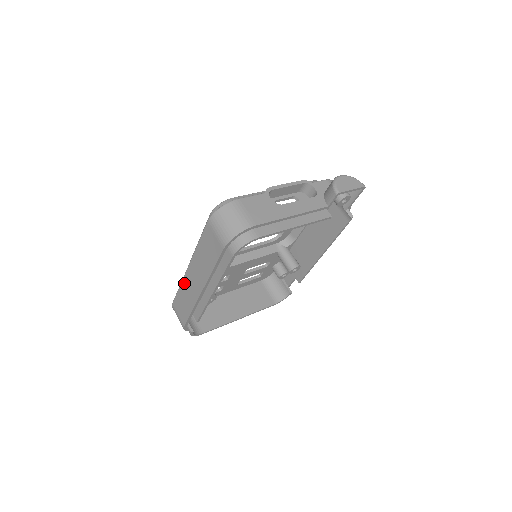
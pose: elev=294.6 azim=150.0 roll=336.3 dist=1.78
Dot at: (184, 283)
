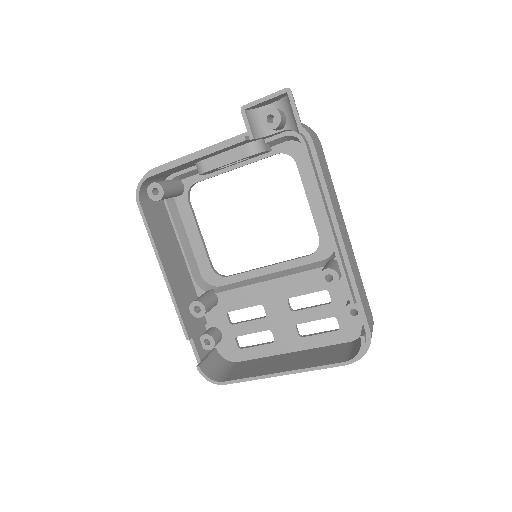
Dot at: occluded
